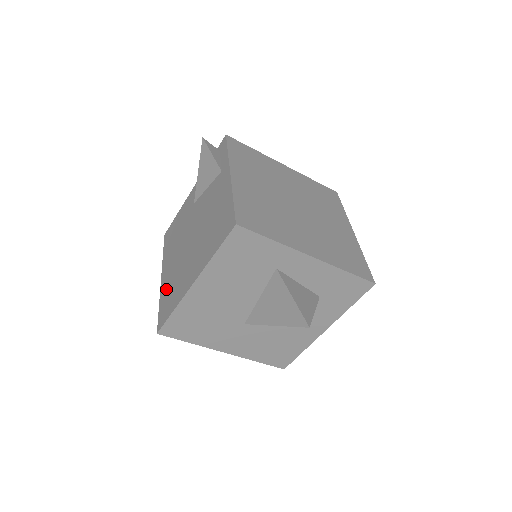
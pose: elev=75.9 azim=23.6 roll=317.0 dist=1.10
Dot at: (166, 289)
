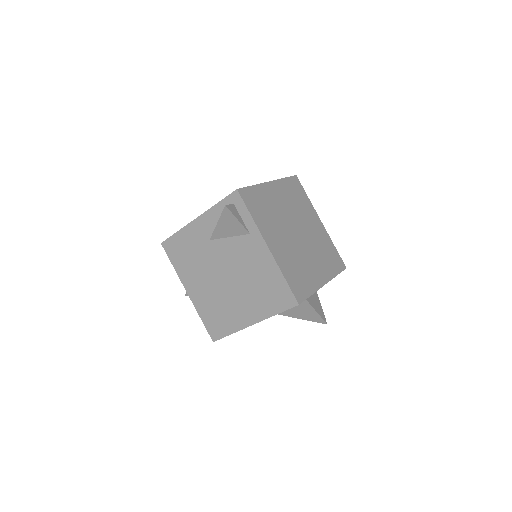
Dot at: (206, 309)
